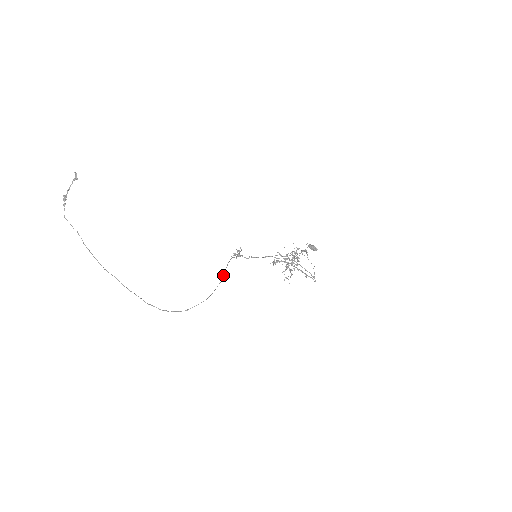
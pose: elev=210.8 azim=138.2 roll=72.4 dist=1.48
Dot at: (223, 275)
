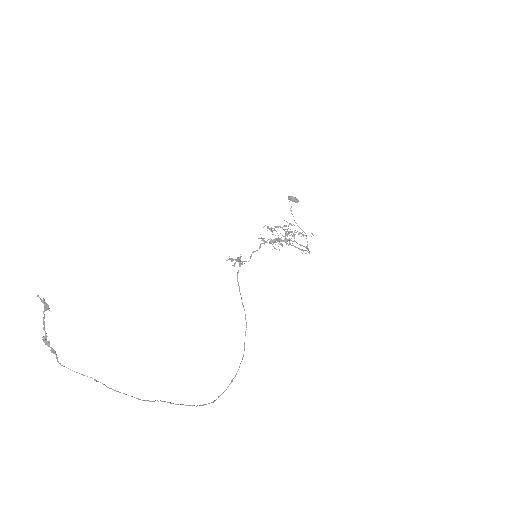
Dot at: (245, 315)
